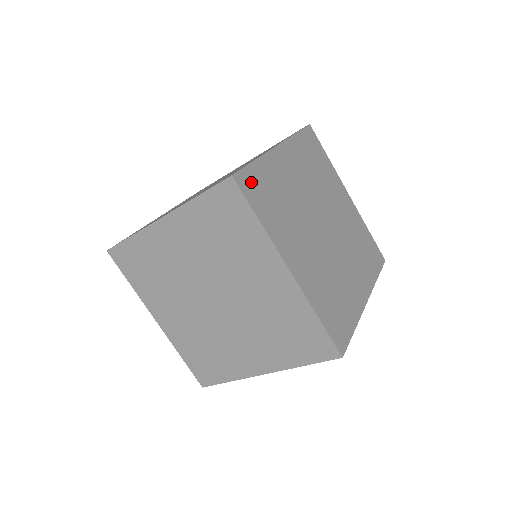
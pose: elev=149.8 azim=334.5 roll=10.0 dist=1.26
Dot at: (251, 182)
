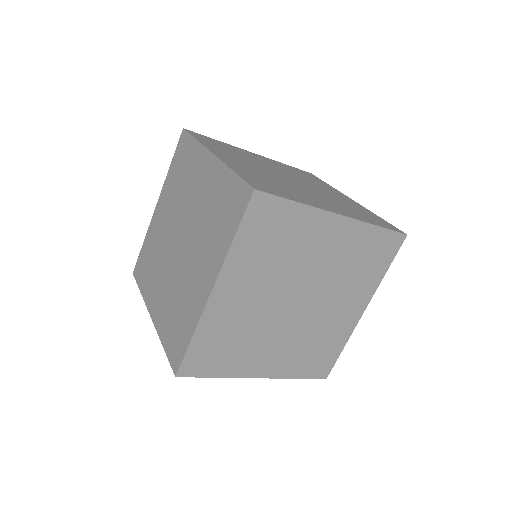
Dot at: (203, 137)
